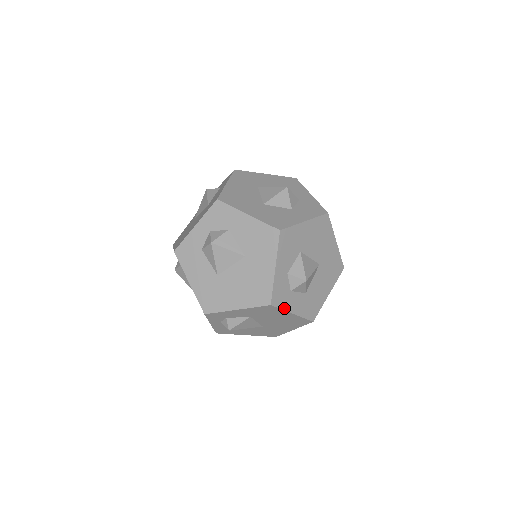
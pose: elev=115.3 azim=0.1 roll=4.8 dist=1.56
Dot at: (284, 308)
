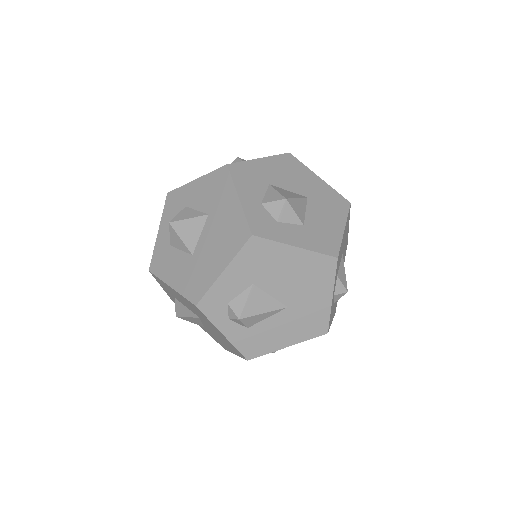
Dot at: (277, 240)
